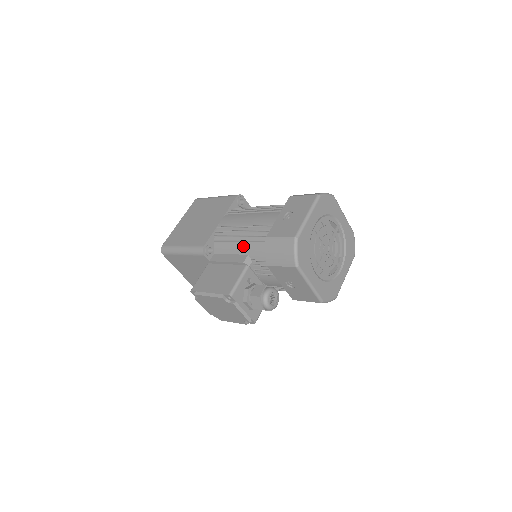
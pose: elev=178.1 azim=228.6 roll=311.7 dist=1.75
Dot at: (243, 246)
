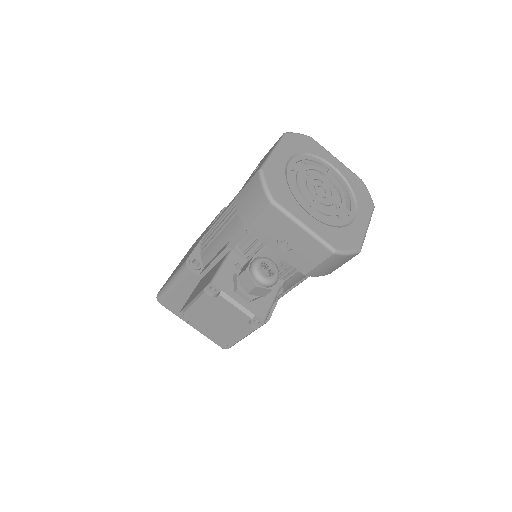
Dot at: (224, 234)
